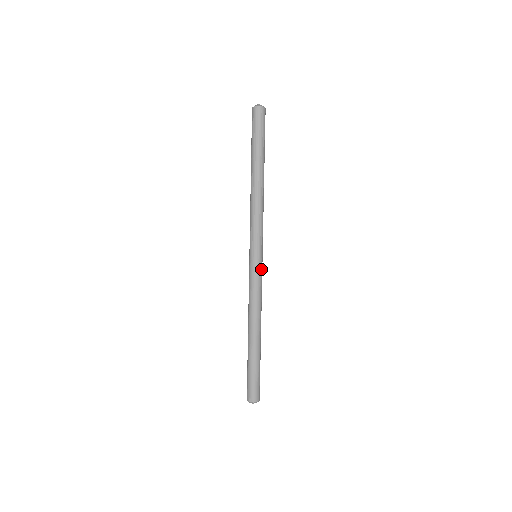
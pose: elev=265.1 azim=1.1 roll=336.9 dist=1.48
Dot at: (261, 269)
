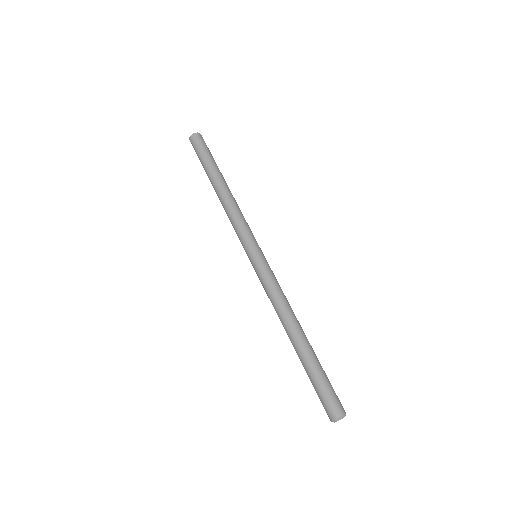
Dot at: (264, 265)
